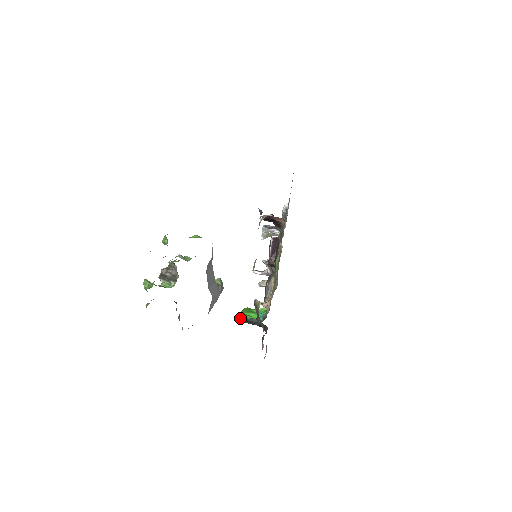
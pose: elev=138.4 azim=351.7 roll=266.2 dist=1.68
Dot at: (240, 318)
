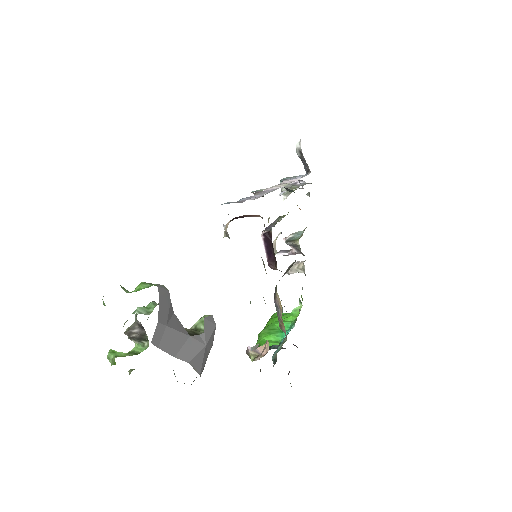
Dot at: occluded
